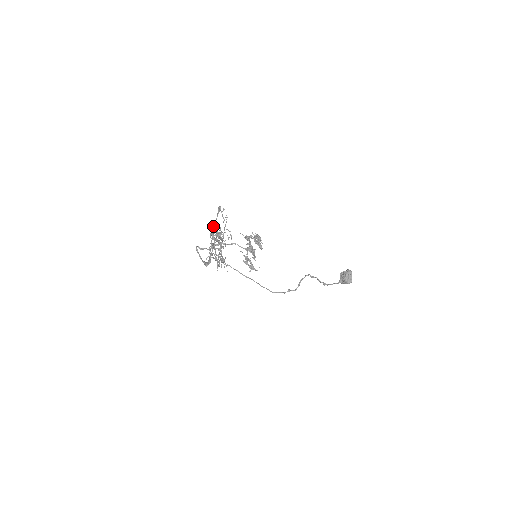
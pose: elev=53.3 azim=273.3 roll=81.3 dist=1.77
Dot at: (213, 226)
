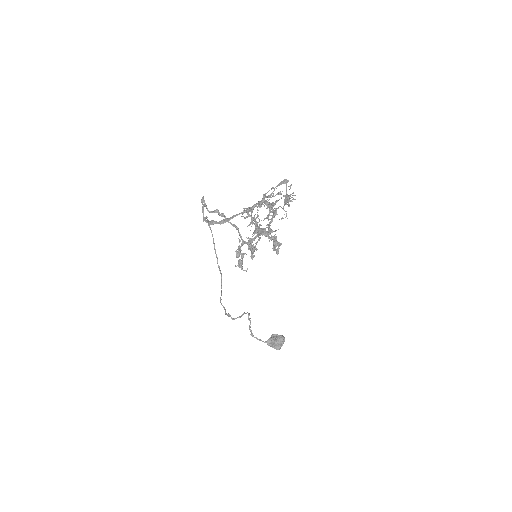
Dot at: occluded
